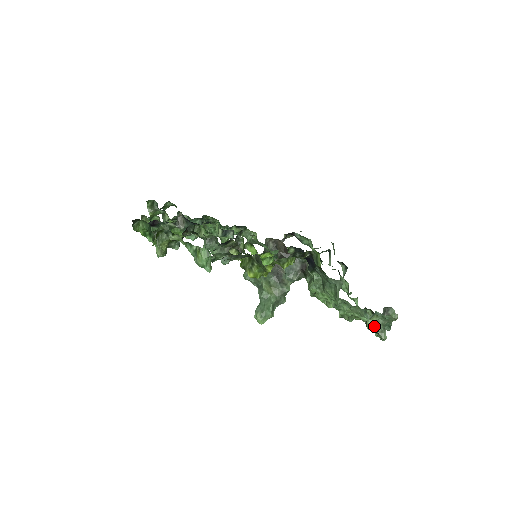
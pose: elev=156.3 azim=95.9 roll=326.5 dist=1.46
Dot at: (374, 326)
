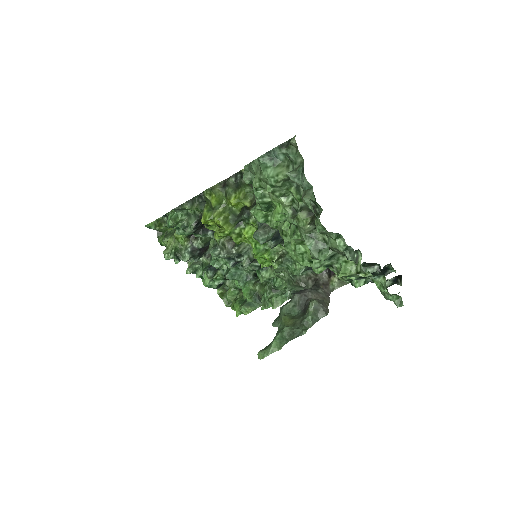
Dot at: (318, 216)
